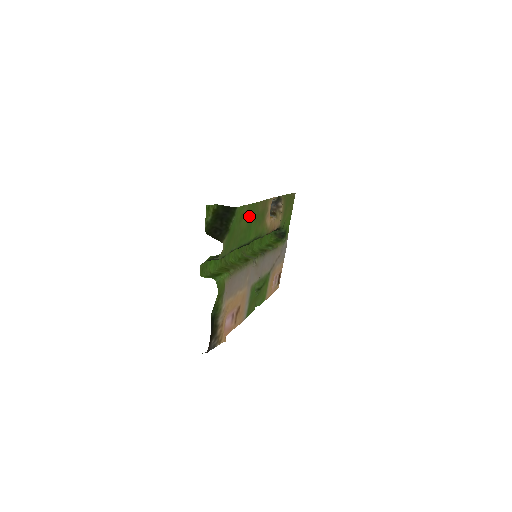
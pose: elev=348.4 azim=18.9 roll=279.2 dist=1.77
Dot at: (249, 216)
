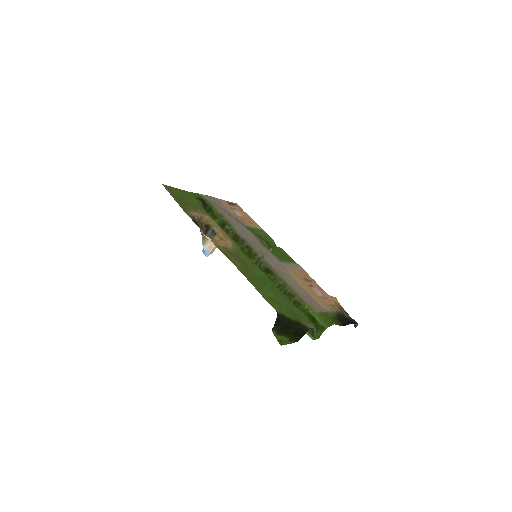
Dot at: (260, 285)
